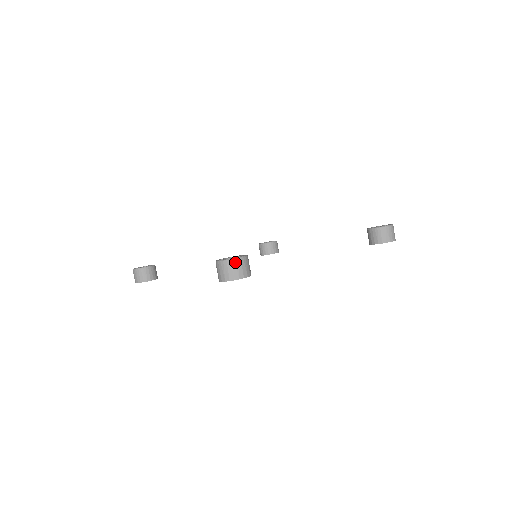
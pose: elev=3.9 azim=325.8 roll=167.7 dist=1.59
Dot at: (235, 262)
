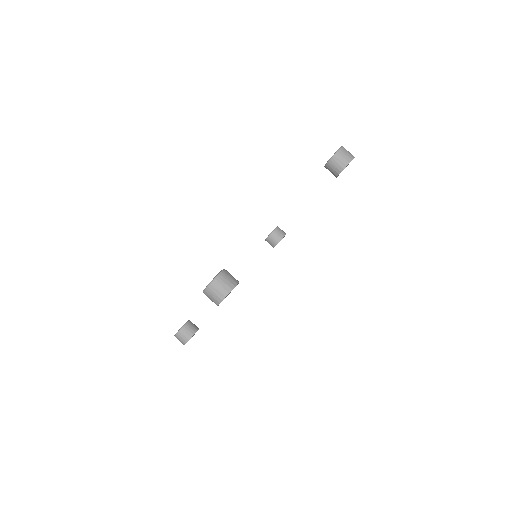
Dot at: (215, 283)
